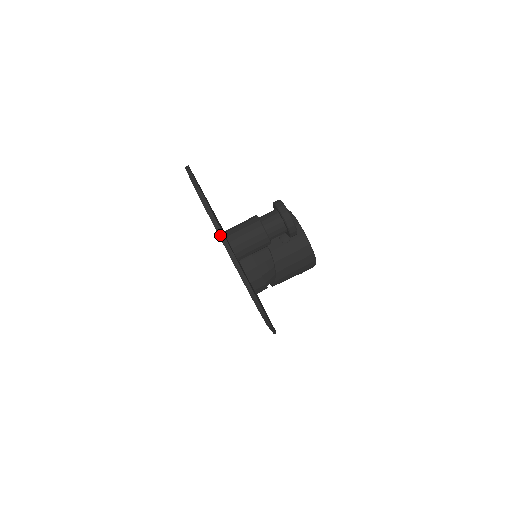
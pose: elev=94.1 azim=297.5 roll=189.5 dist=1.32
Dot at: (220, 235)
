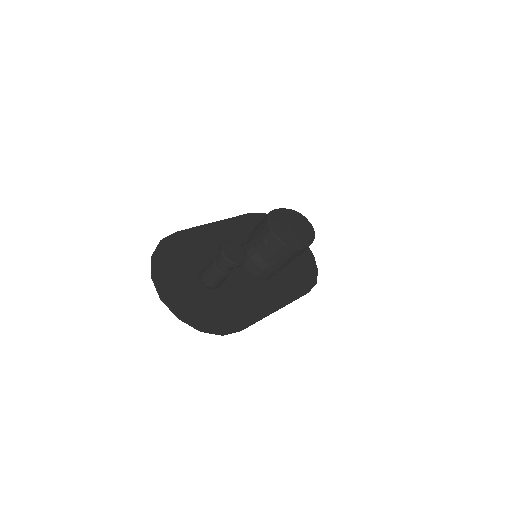
Dot at: (167, 306)
